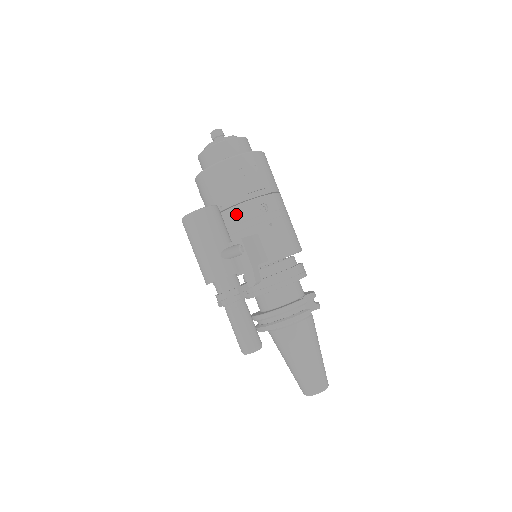
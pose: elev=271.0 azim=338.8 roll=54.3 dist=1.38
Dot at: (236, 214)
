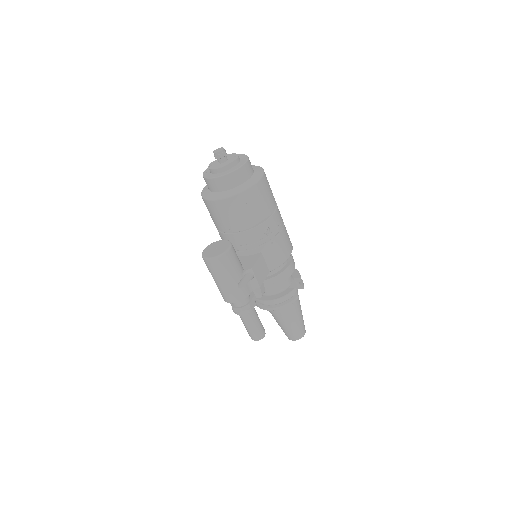
Dot at: (243, 238)
